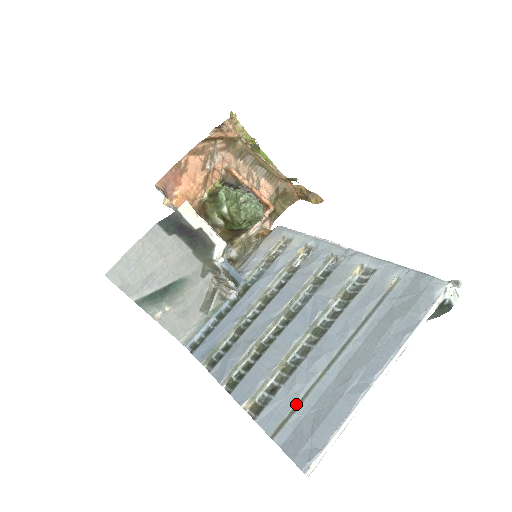
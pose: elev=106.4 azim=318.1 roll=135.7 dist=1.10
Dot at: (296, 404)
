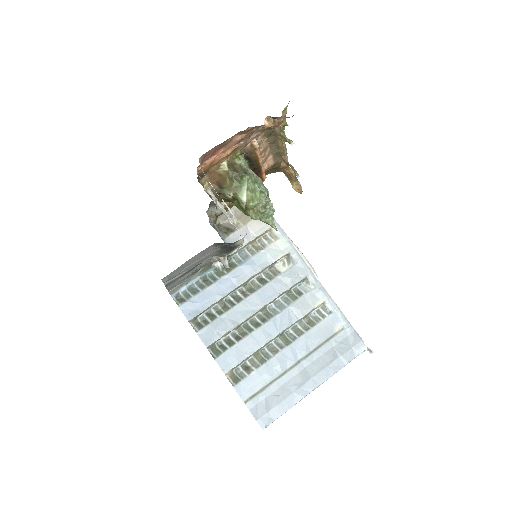
Dot at: (263, 387)
